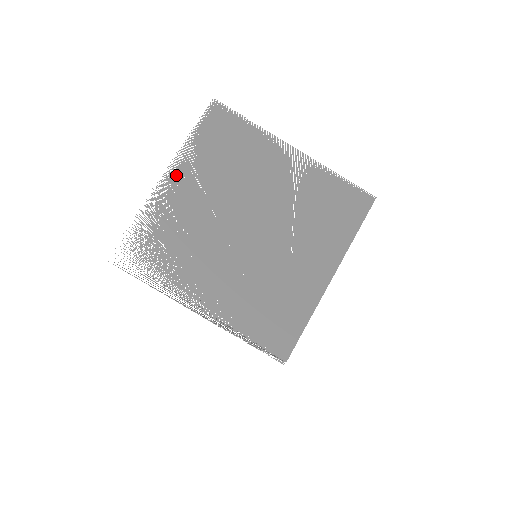
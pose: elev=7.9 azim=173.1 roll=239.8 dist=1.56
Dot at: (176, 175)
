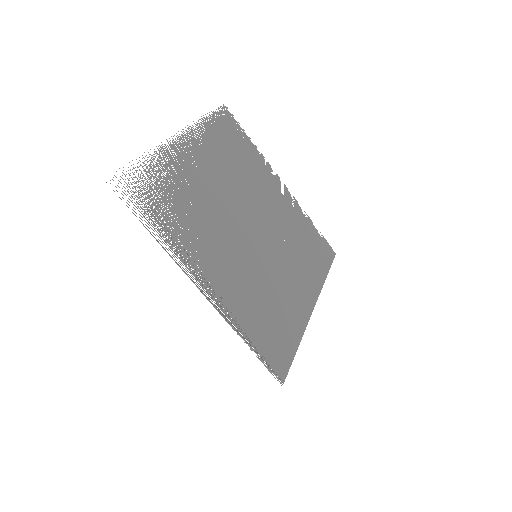
Dot at: (190, 141)
